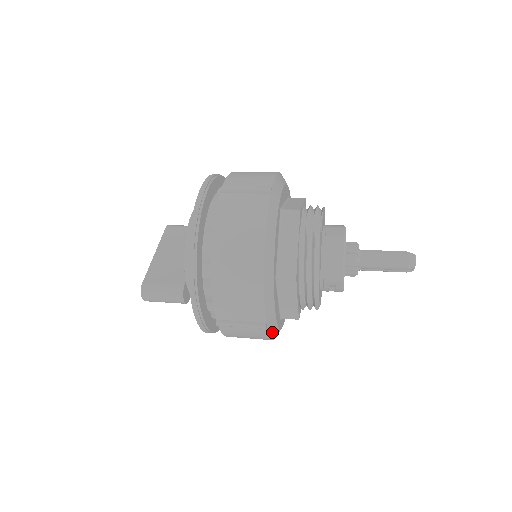
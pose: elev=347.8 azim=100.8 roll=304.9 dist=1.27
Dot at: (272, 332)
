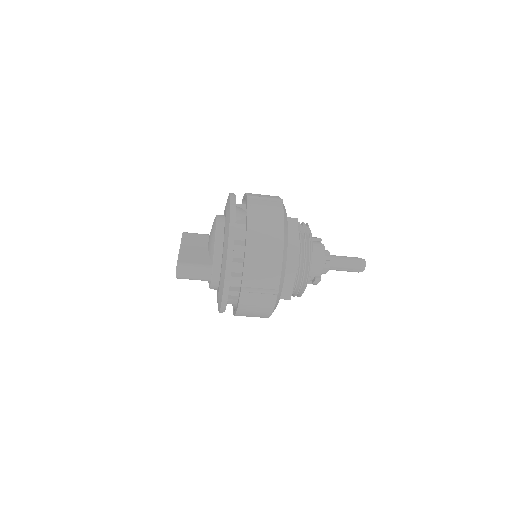
Dot at: (276, 303)
